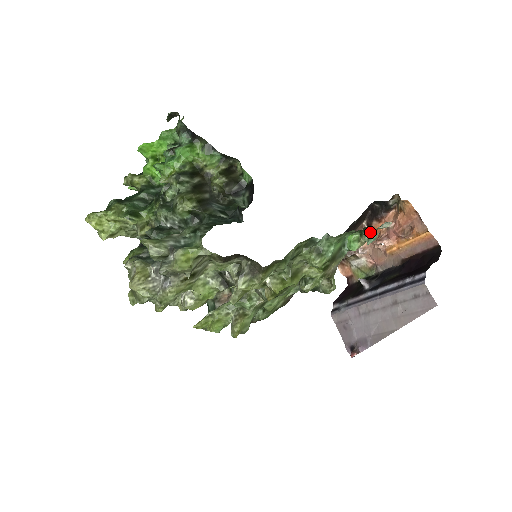
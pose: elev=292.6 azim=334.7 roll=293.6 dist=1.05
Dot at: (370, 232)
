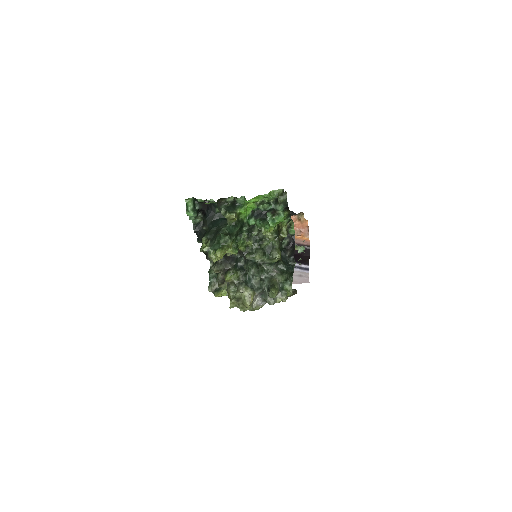
Dot at: (302, 247)
